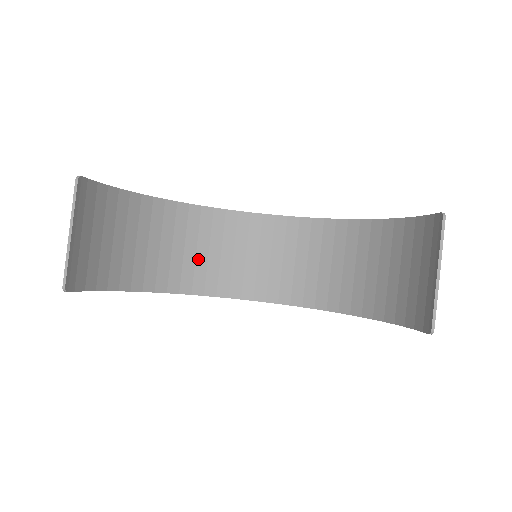
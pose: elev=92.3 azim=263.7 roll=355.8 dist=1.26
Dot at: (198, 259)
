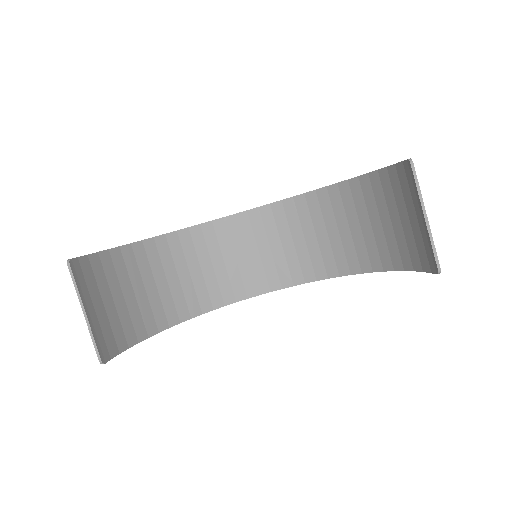
Dot at: (206, 276)
